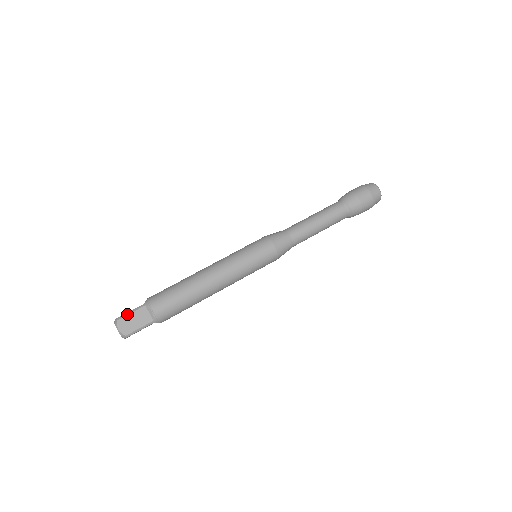
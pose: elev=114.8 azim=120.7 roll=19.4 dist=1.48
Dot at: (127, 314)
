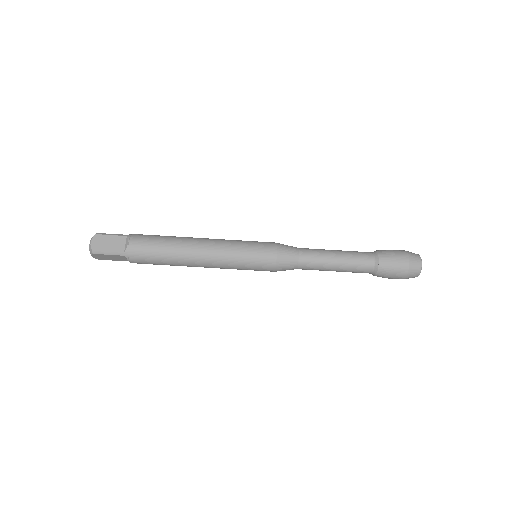
Dot at: (104, 254)
